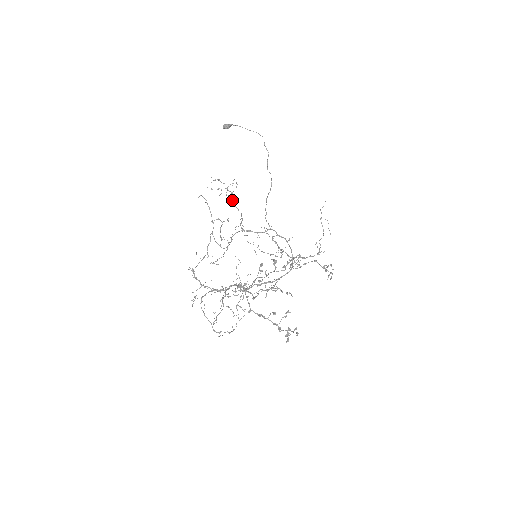
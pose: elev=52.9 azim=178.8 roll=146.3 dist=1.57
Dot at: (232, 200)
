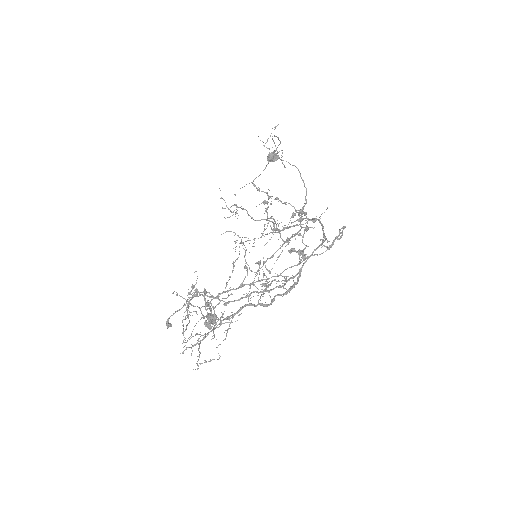
Dot at: occluded
